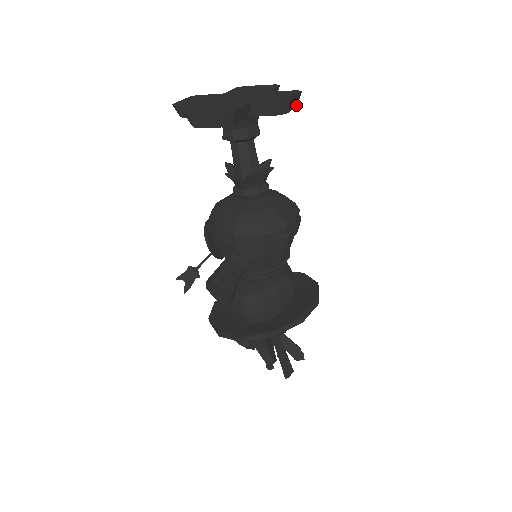
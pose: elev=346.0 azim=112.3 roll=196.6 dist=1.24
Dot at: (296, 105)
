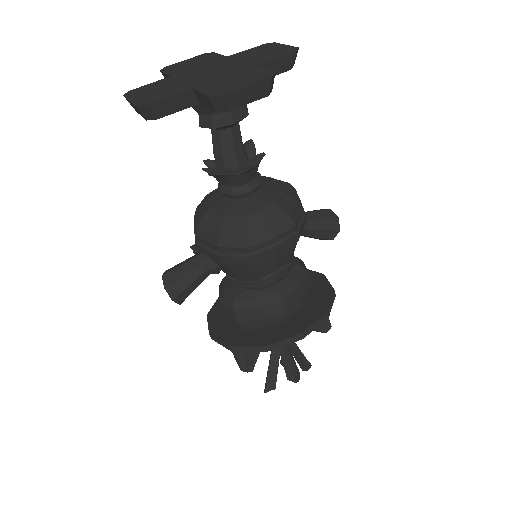
Dot at: (264, 95)
